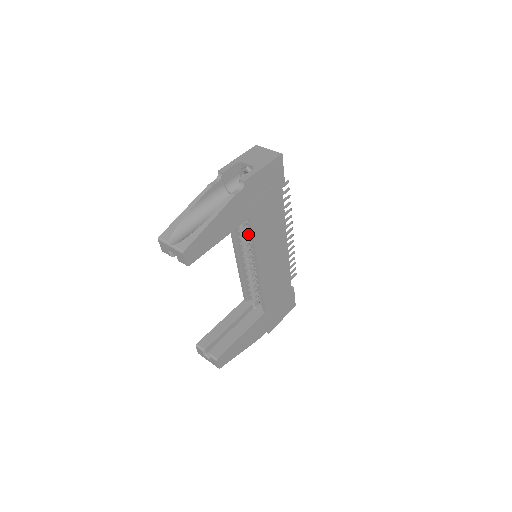
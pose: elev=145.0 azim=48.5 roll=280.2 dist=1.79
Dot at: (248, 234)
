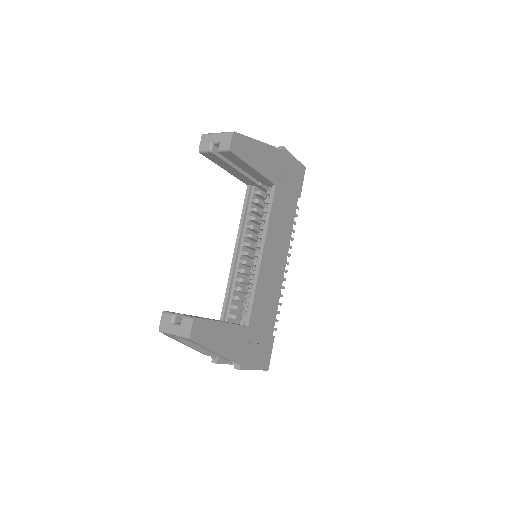
Dot at: (261, 217)
